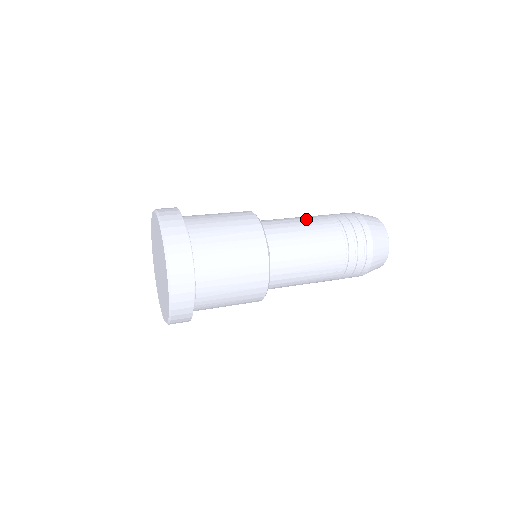
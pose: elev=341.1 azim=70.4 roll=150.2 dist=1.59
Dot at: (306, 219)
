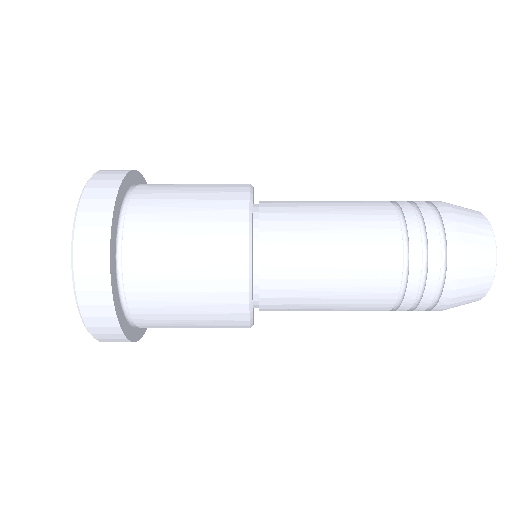
Dot at: occluded
